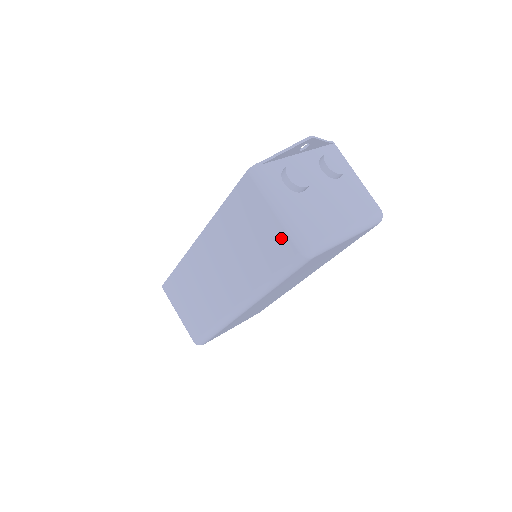
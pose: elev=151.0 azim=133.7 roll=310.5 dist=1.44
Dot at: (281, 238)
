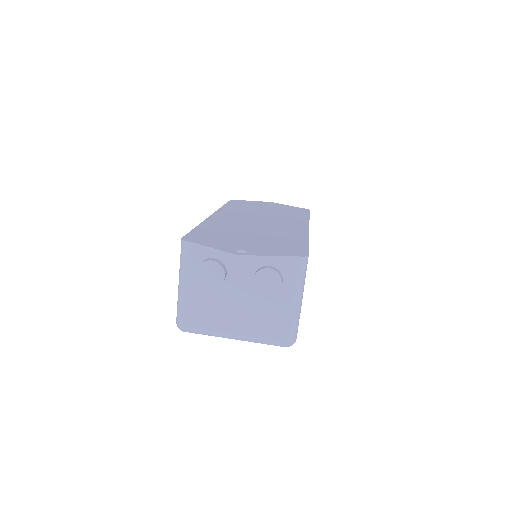
Dot at: occluded
